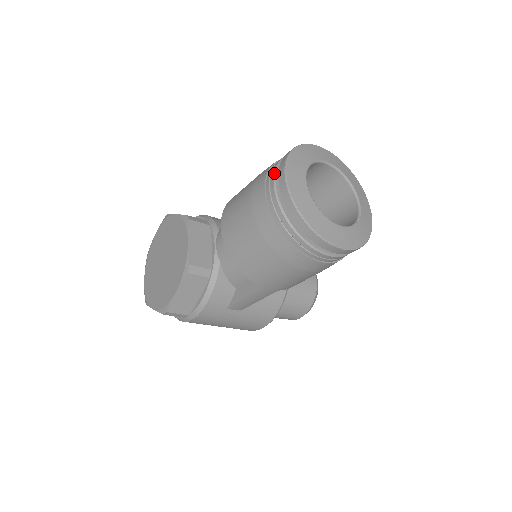
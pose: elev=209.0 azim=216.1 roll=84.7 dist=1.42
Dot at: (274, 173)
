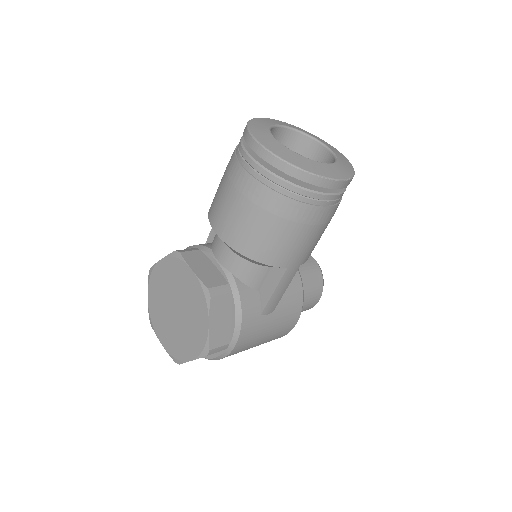
Dot at: (244, 151)
